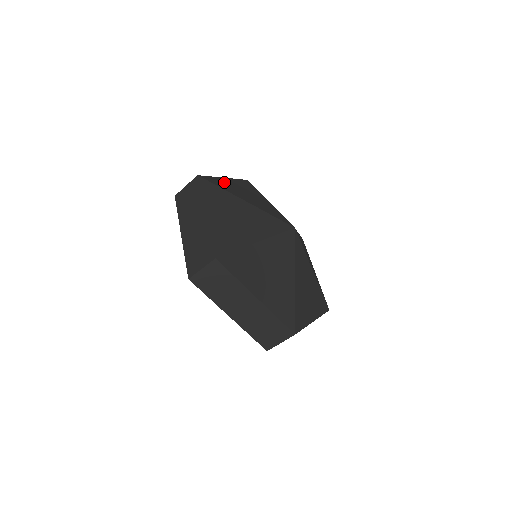
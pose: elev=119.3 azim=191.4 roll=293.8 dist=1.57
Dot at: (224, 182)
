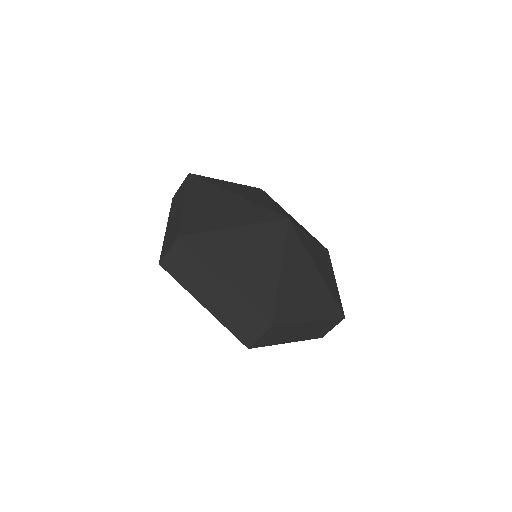
Dot at: (194, 214)
